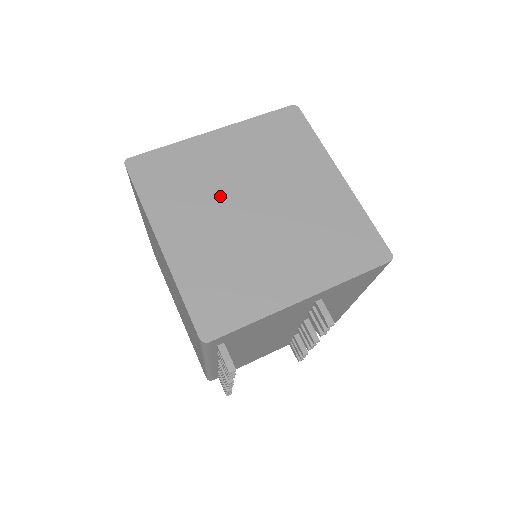
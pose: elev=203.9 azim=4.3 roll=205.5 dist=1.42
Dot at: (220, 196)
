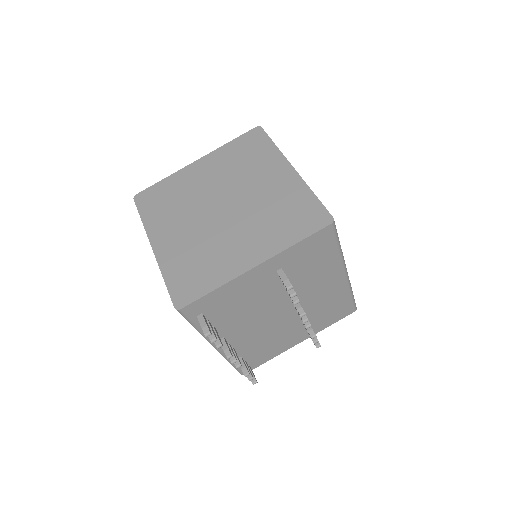
Dot at: (197, 205)
